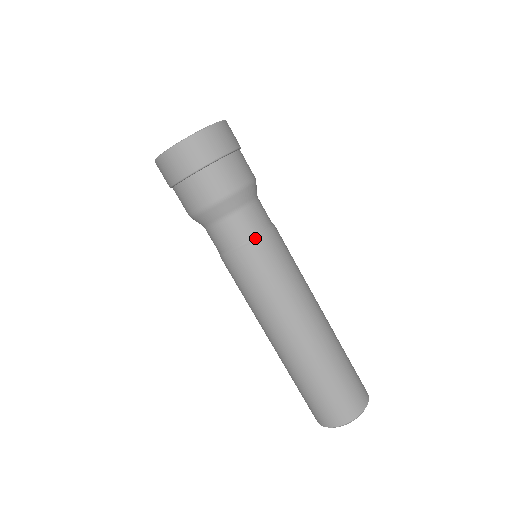
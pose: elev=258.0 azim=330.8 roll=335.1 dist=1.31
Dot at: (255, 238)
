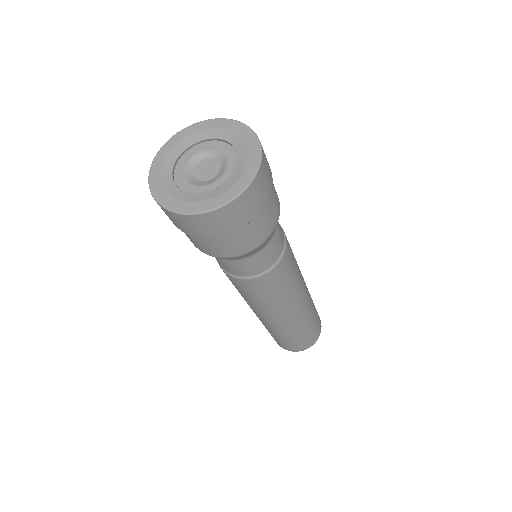
Dot at: (262, 273)
